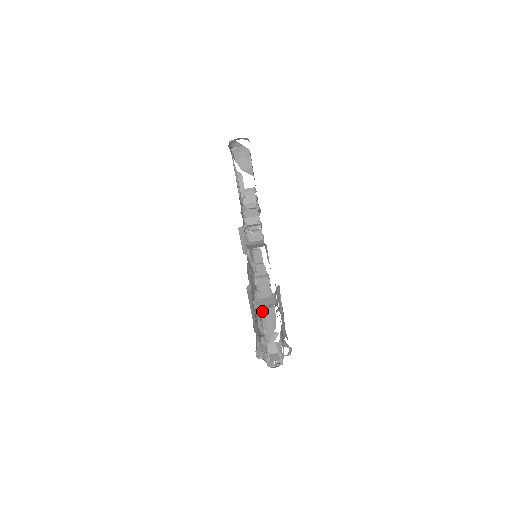
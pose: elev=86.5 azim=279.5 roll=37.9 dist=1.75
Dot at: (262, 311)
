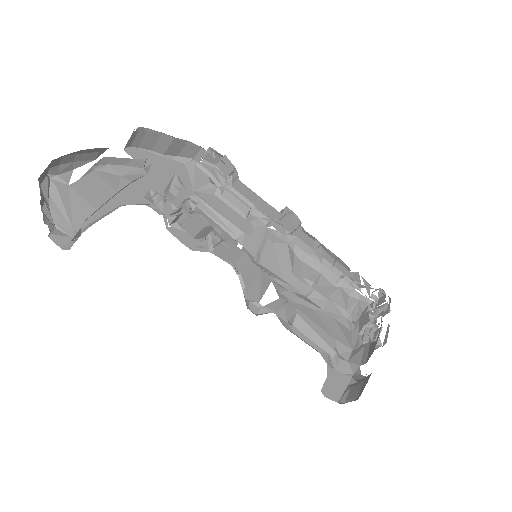
Dot at: (318, 258)
